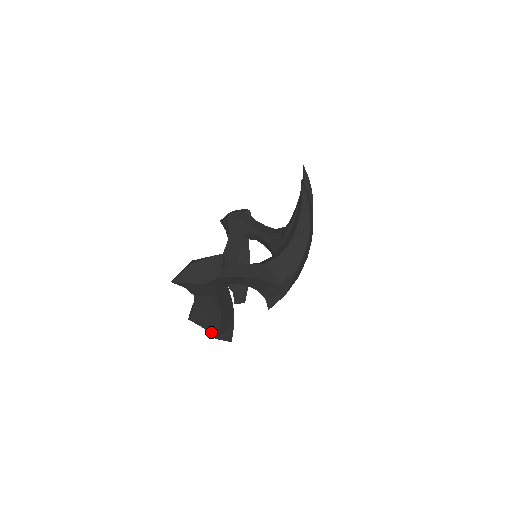
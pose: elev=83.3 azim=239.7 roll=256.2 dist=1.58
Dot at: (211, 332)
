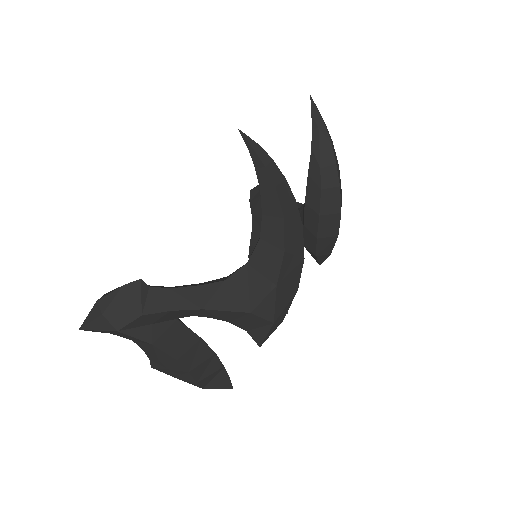
Dot at: (189, 382)
